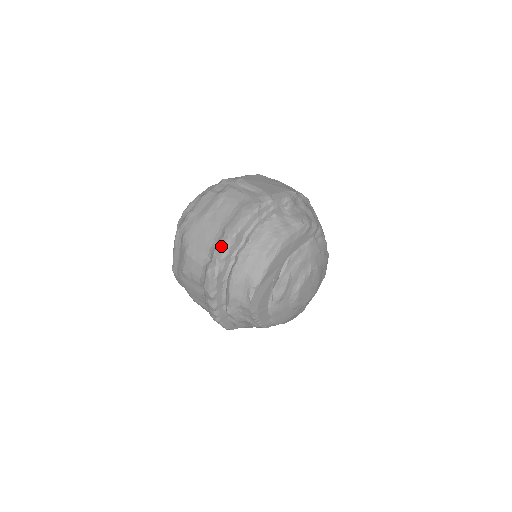
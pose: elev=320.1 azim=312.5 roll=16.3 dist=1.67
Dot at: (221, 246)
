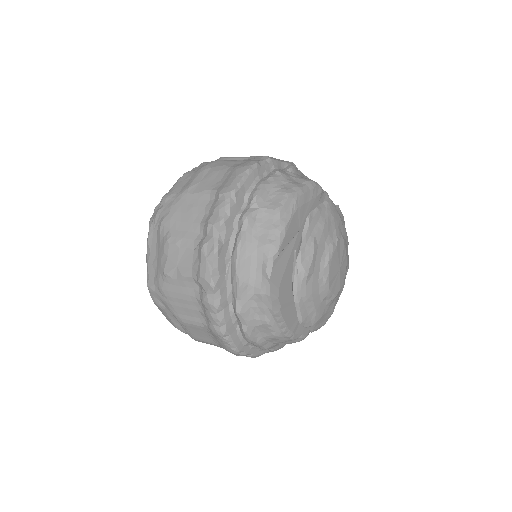
Dot at: (217, 210)
